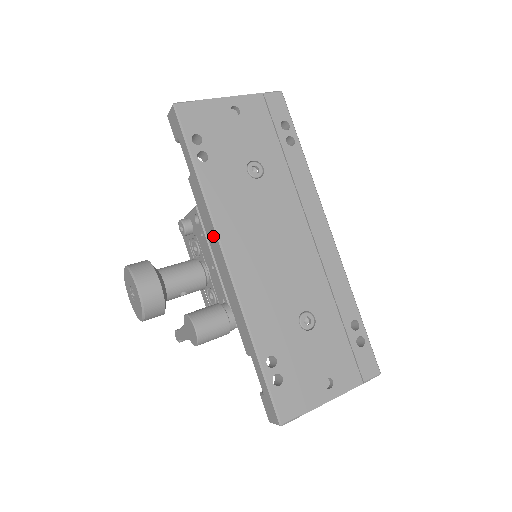
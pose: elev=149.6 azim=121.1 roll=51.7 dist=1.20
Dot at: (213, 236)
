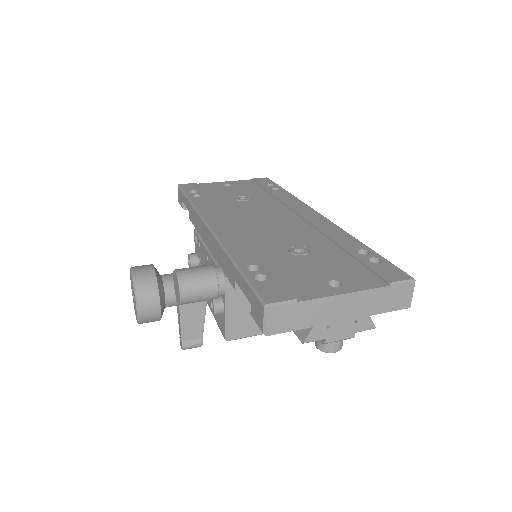
Dot at: (201, 225)
